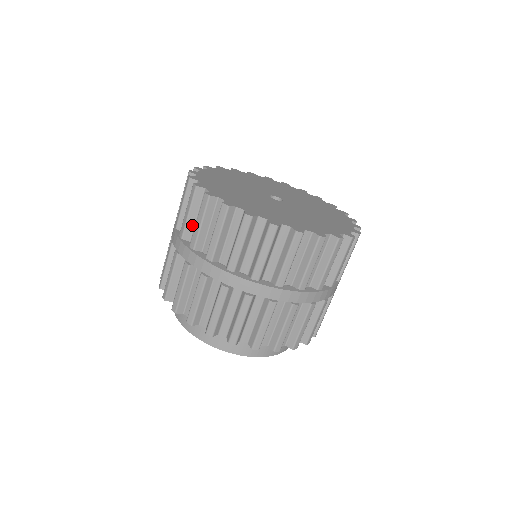
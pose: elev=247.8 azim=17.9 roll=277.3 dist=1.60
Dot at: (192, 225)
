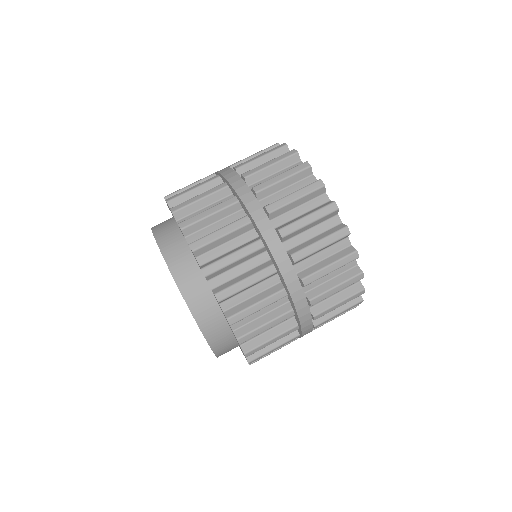
Dot at: occluded
